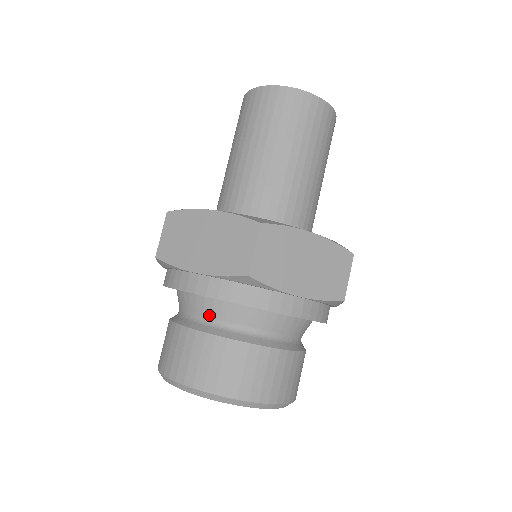
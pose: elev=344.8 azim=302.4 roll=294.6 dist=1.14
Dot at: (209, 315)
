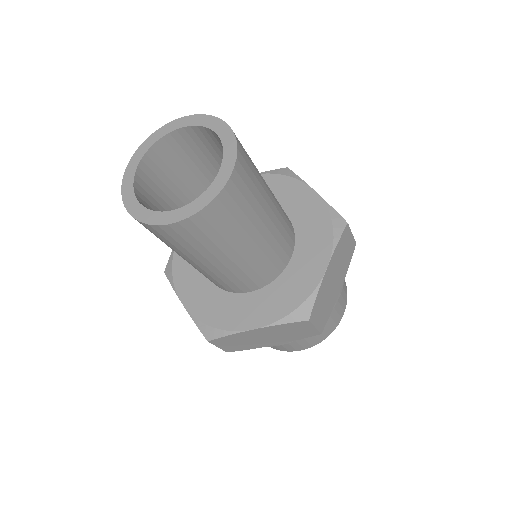
Dot at: occluded
